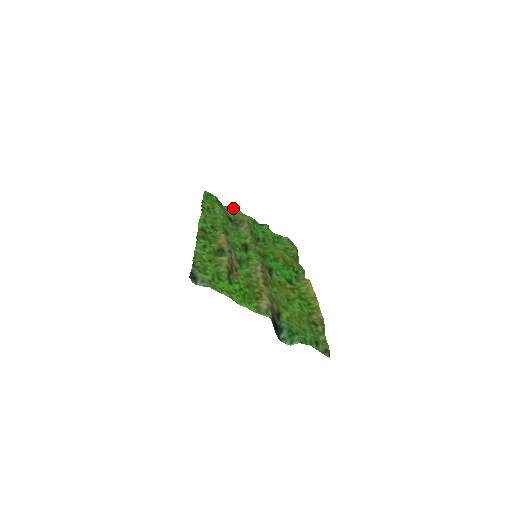
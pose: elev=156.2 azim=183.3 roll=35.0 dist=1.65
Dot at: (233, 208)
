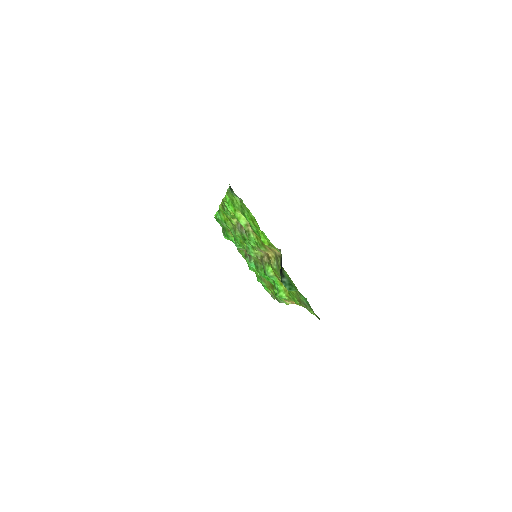
Dot at: occluded
